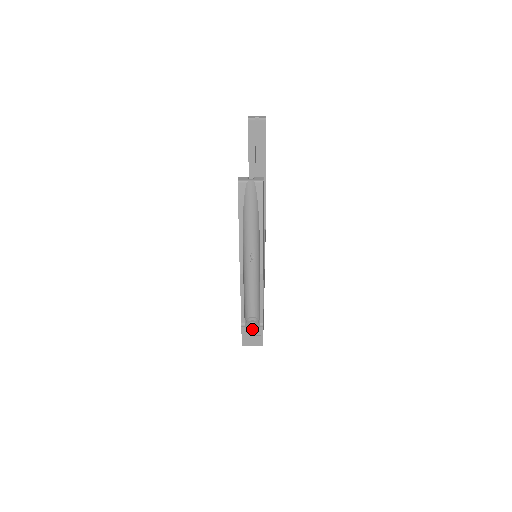
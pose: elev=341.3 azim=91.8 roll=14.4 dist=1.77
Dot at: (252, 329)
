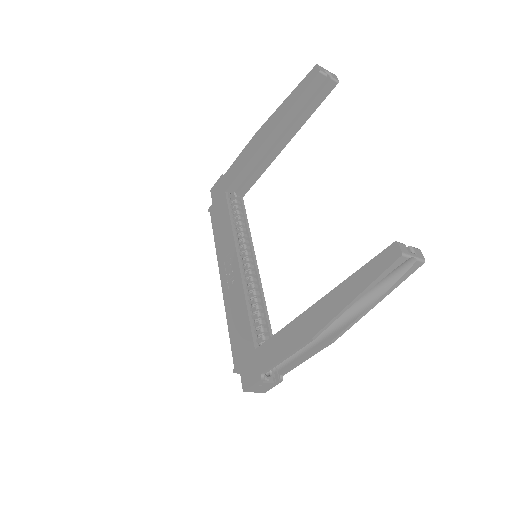
Dot at: (269, 380)
